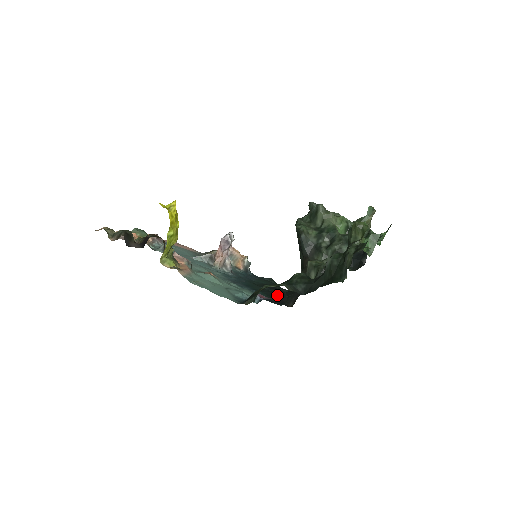
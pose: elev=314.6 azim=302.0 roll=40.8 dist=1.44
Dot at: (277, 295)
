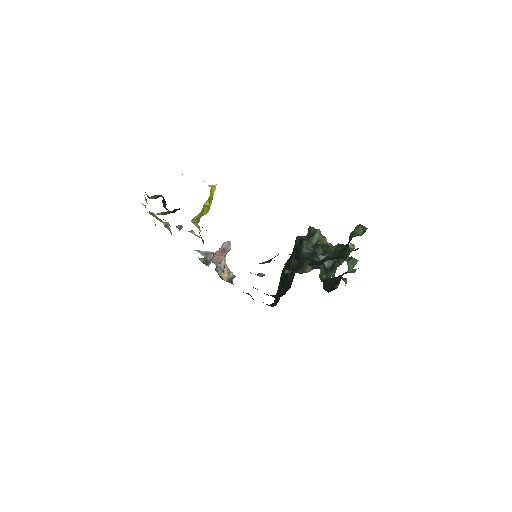
Dot at: (264, 293)
